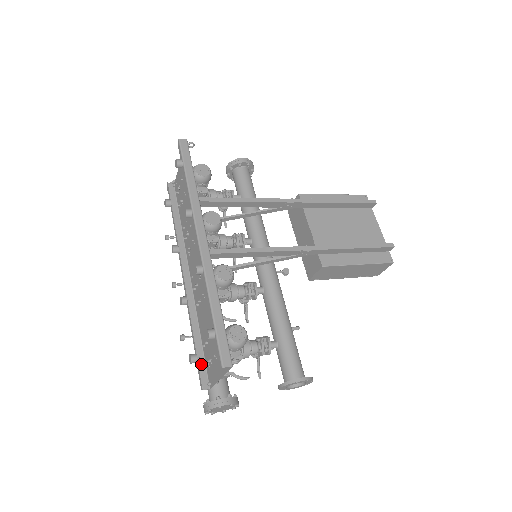
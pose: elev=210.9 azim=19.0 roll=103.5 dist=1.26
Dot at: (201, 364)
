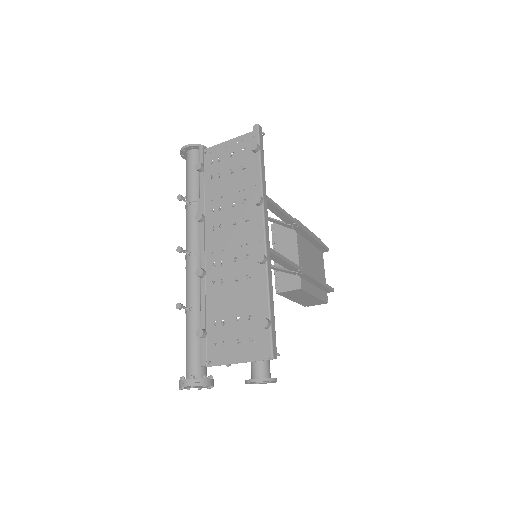
Dot at: (203, 340)
